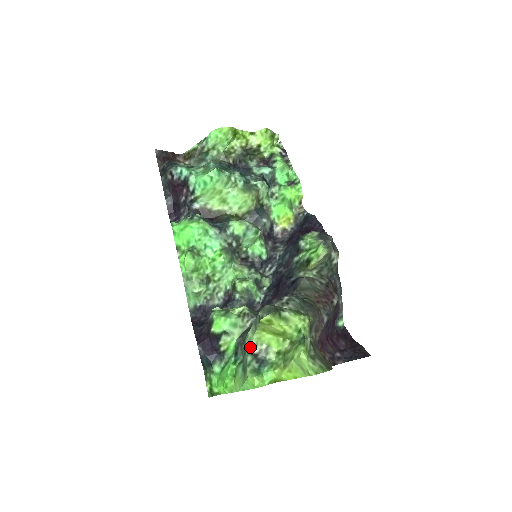
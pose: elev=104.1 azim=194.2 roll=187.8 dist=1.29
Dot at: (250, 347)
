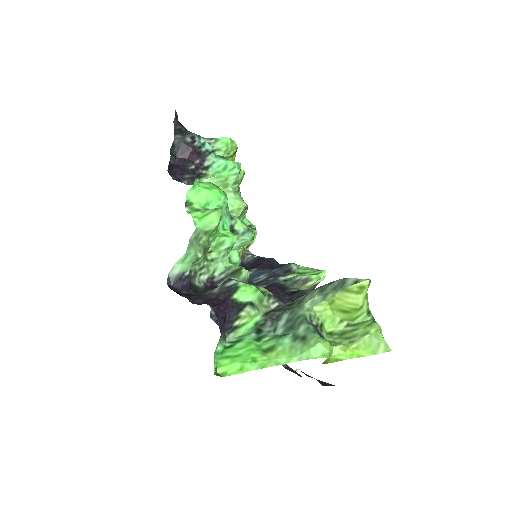
Dot at: (309, 317)
